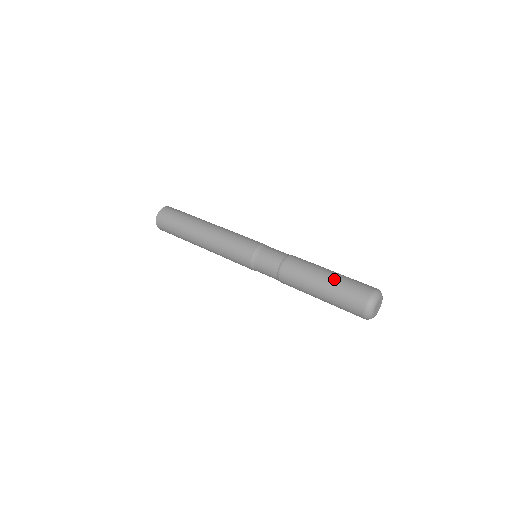
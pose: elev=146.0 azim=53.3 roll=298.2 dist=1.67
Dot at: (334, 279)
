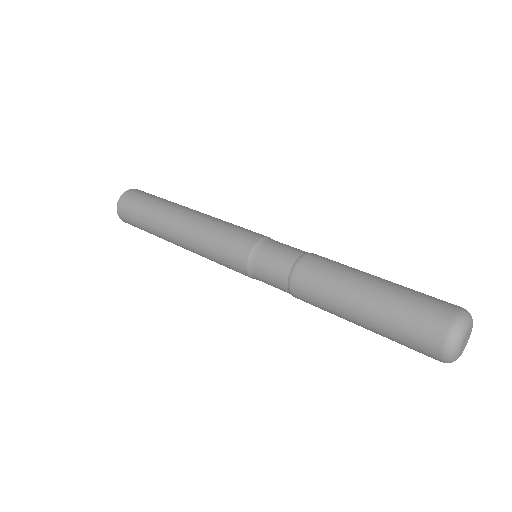
Dot at: (387, 287)
